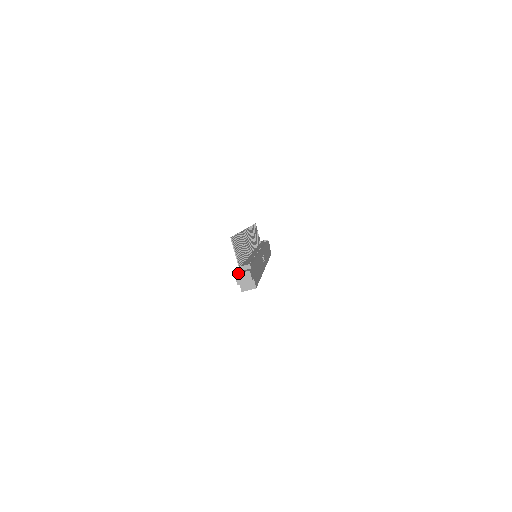
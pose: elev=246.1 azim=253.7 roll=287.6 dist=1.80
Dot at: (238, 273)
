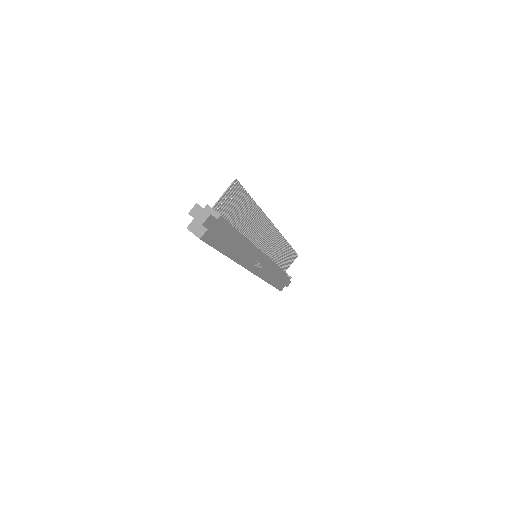
Dot at: occluded
